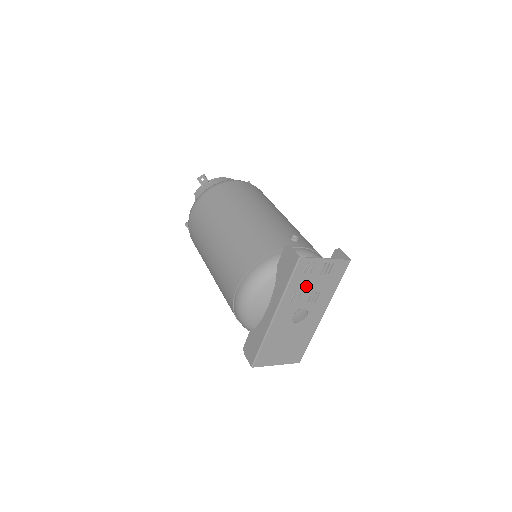
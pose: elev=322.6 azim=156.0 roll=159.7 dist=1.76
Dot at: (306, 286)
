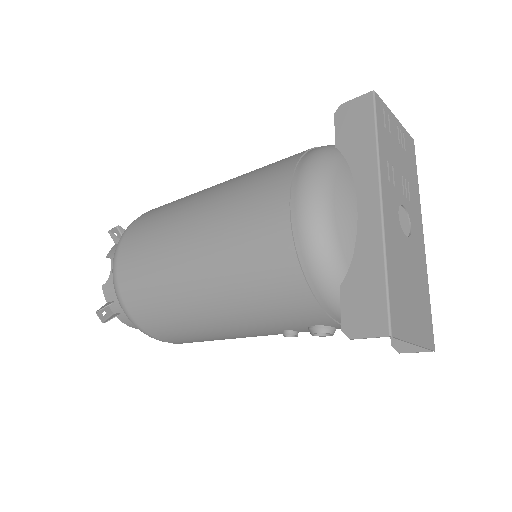
Dot at: (393, 157)
